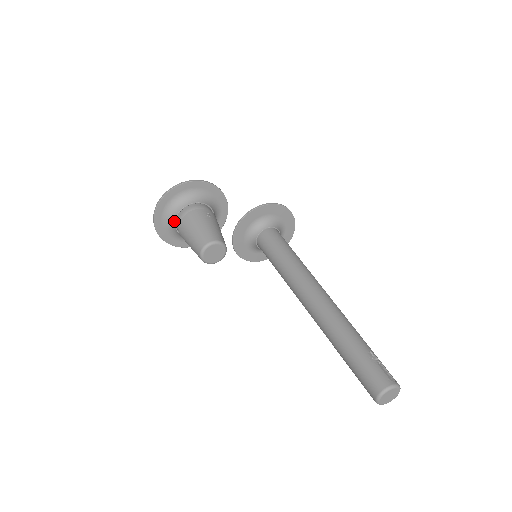
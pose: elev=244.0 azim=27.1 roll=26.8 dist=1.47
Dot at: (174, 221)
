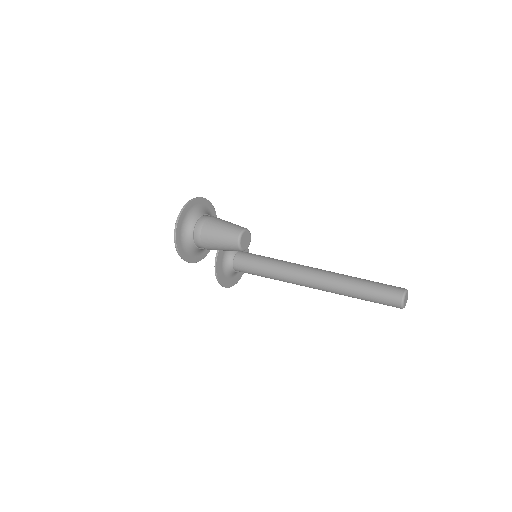
Dot at: (193, 229)
